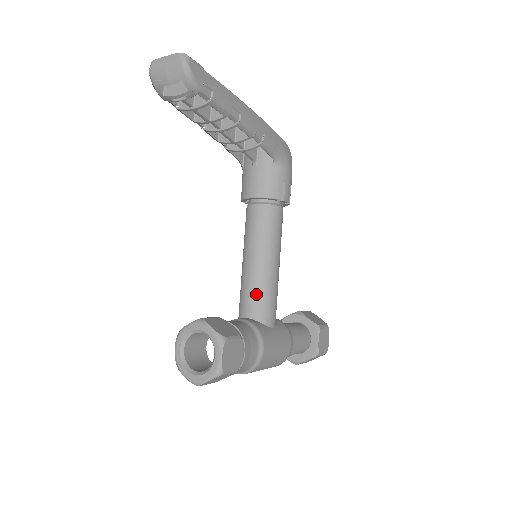
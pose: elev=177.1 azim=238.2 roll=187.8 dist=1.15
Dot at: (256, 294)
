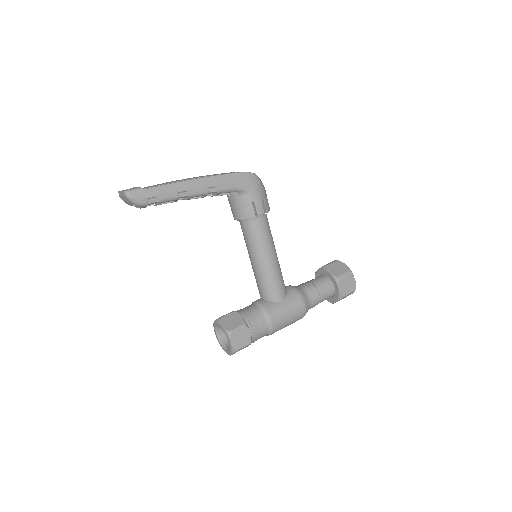
Dot at: (261, 284)
